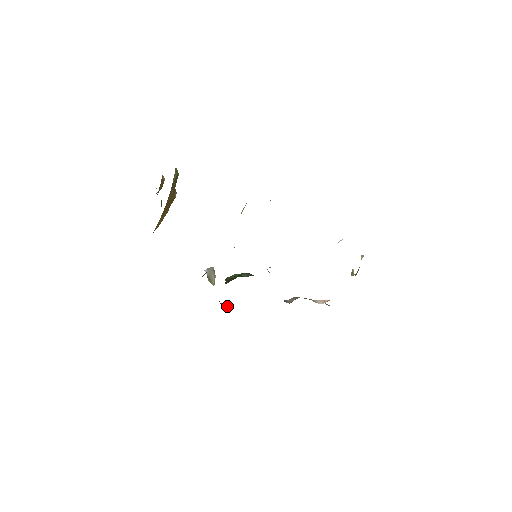
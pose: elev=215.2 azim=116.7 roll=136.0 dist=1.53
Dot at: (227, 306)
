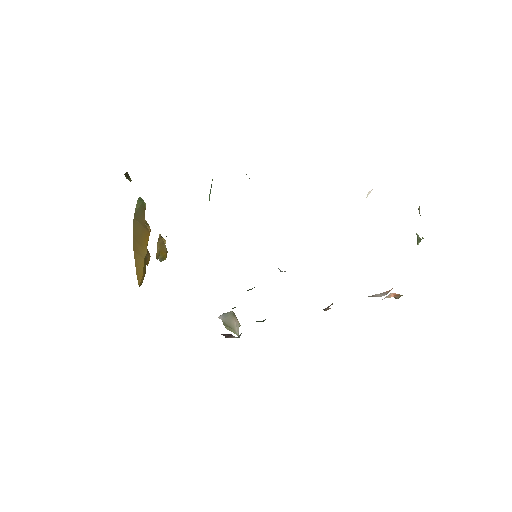
Dot at: (234, 337)
